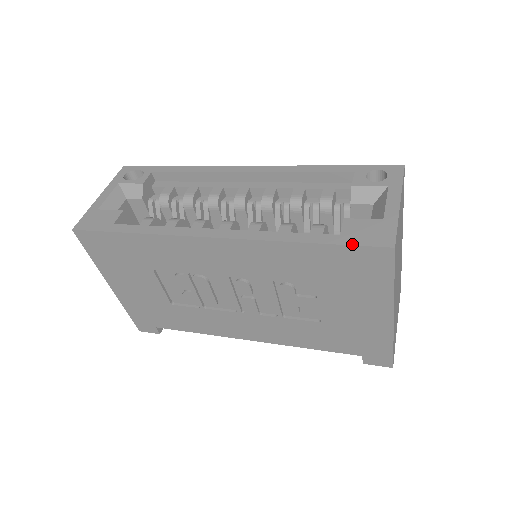
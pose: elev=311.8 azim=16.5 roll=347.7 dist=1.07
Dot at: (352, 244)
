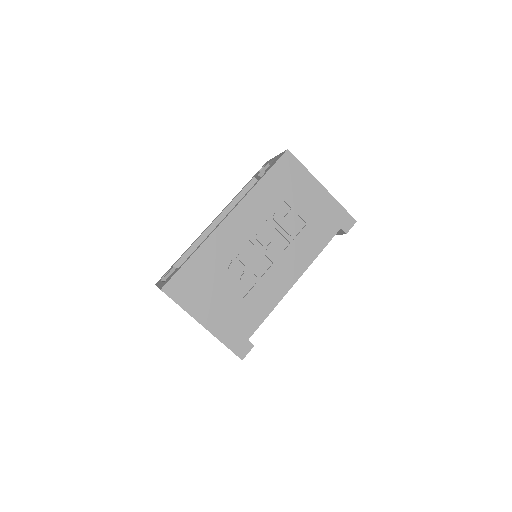
Dot at: (275, 163)
